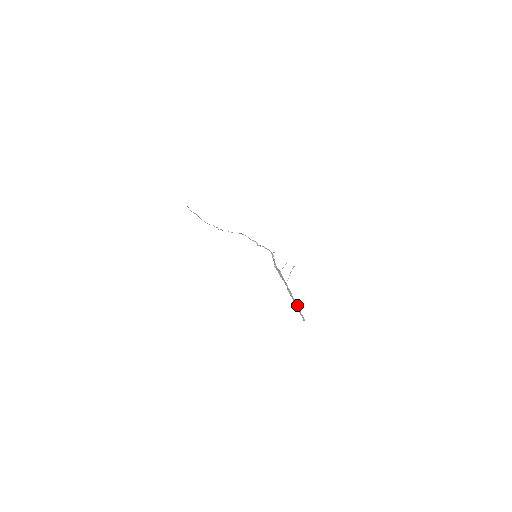
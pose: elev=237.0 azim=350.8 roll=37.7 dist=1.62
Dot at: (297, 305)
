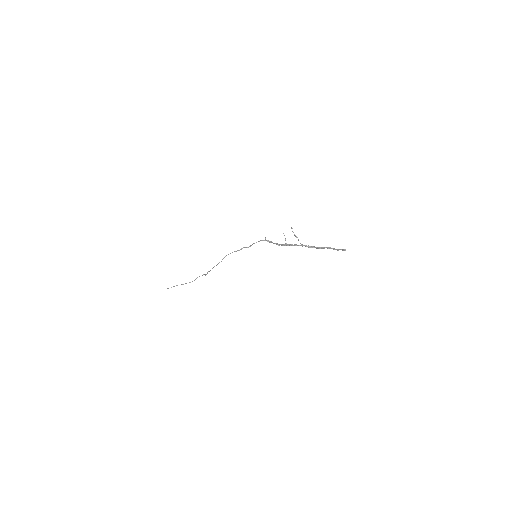
Dot at: (327, 248)
